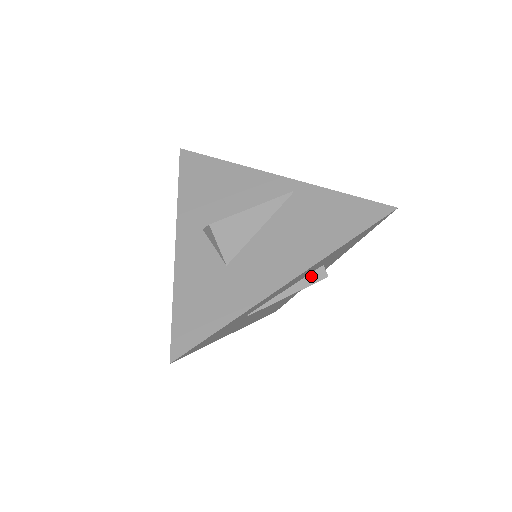
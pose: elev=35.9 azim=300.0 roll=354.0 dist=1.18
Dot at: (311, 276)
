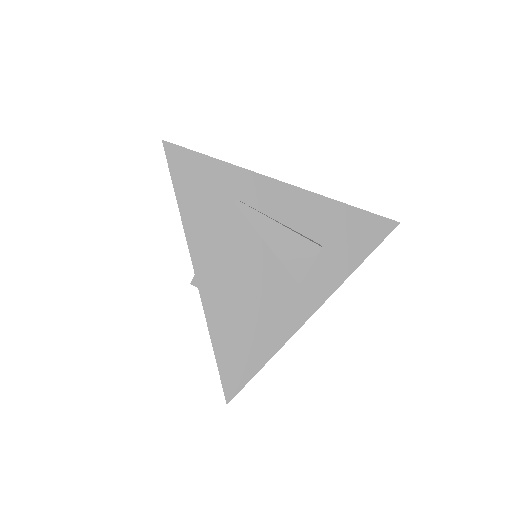
Dot at: (306, 237)
